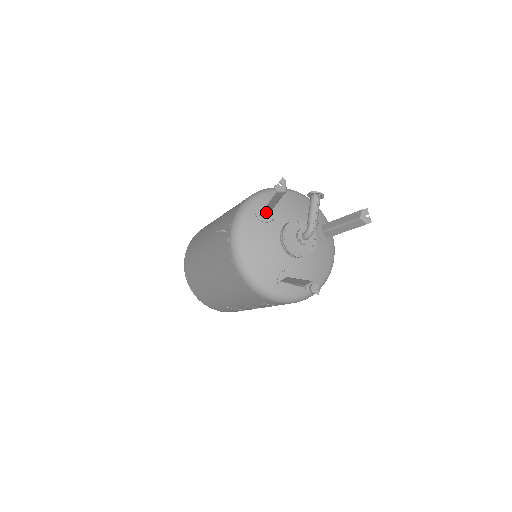
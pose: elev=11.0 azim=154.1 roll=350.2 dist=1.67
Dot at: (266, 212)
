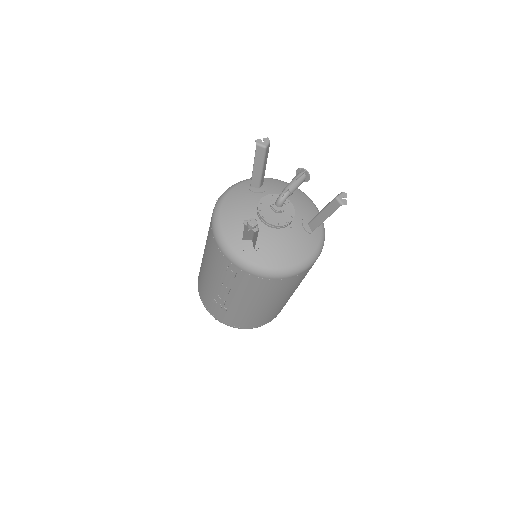
Dot at: (256, 181)
